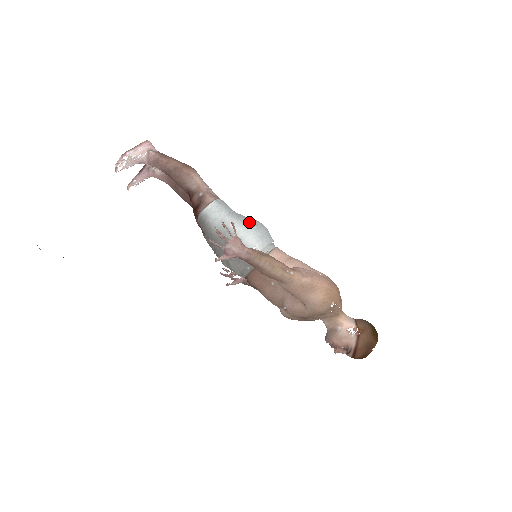
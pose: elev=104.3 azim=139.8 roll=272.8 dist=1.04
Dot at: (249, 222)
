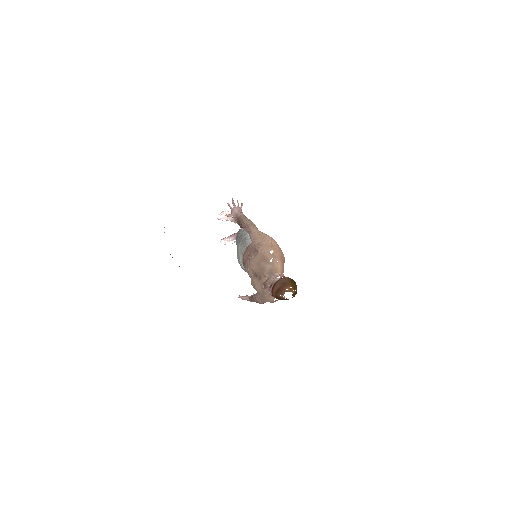
Dot at: occluded
